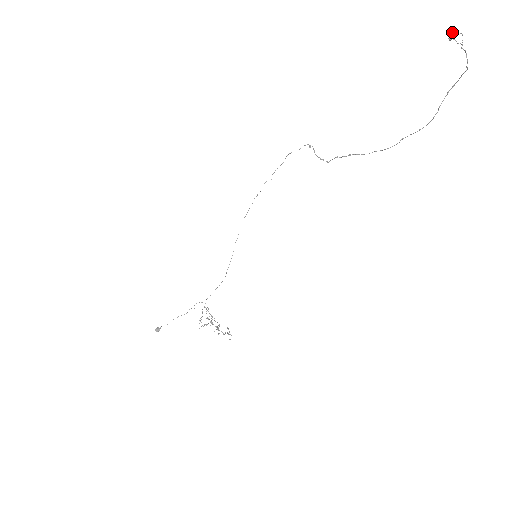
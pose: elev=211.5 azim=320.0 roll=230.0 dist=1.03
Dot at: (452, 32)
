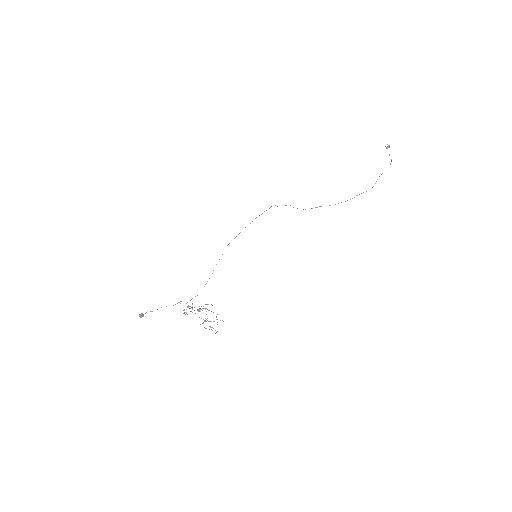
Dot at: (388, 145)
